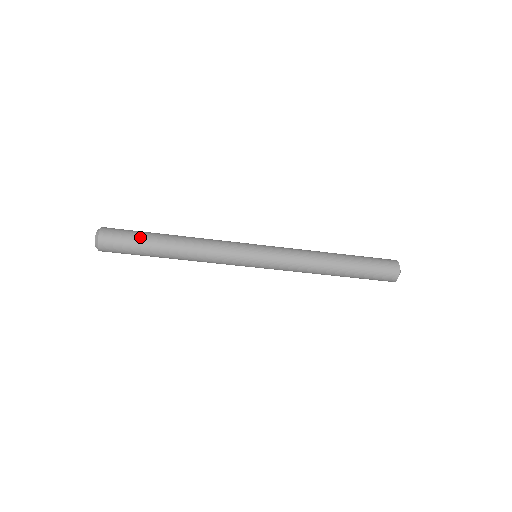
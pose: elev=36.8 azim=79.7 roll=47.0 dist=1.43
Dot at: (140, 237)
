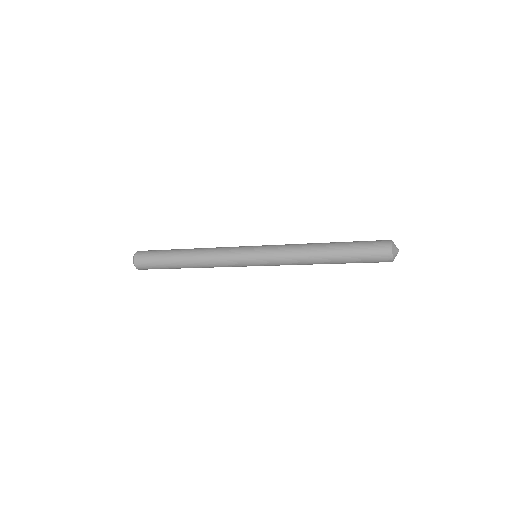
Dot at: (161, 259)
